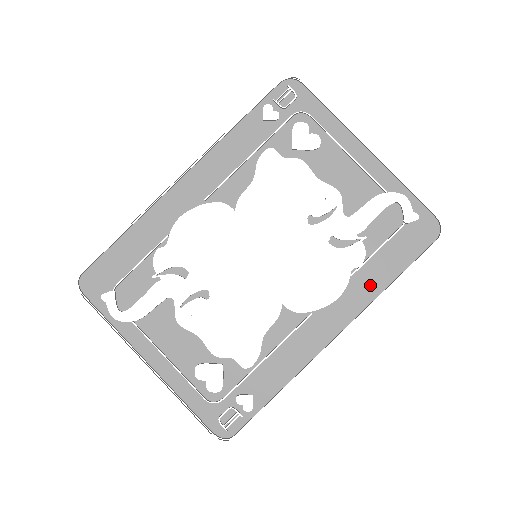
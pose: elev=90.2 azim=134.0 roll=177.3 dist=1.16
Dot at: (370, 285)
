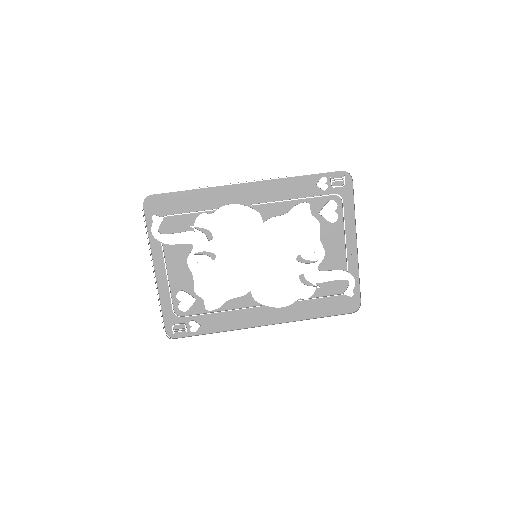
Dot at: (302, 312)
